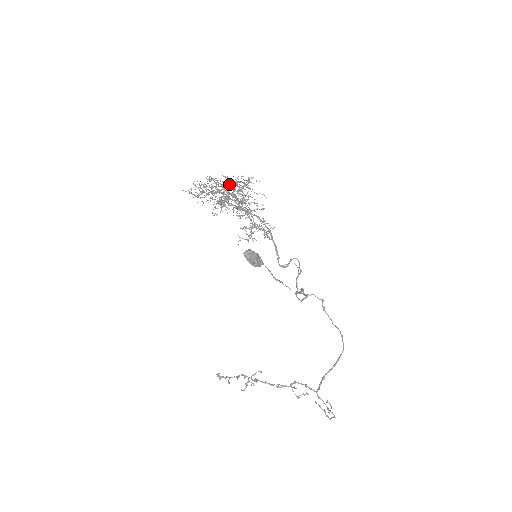
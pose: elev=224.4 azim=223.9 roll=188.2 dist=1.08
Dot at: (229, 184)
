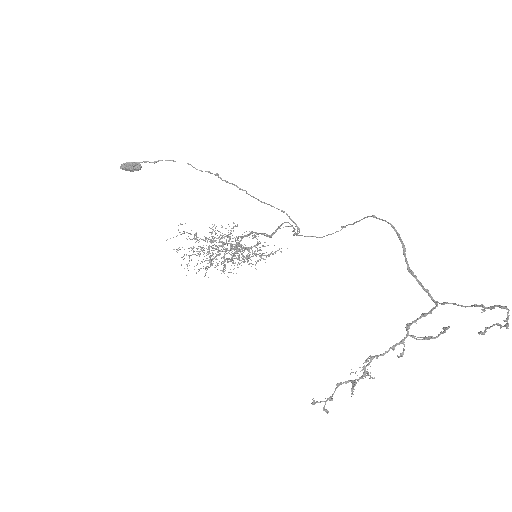
Dot at: occluded
